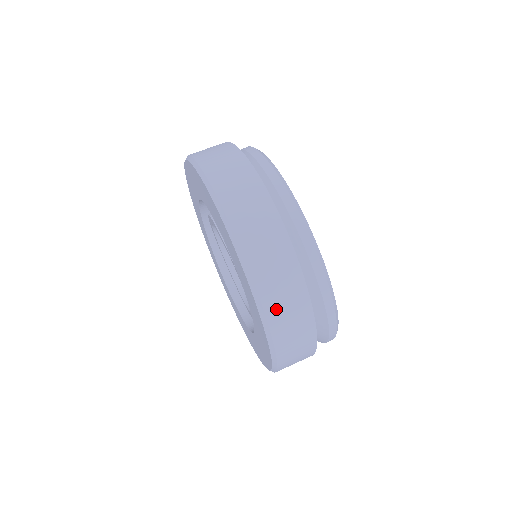
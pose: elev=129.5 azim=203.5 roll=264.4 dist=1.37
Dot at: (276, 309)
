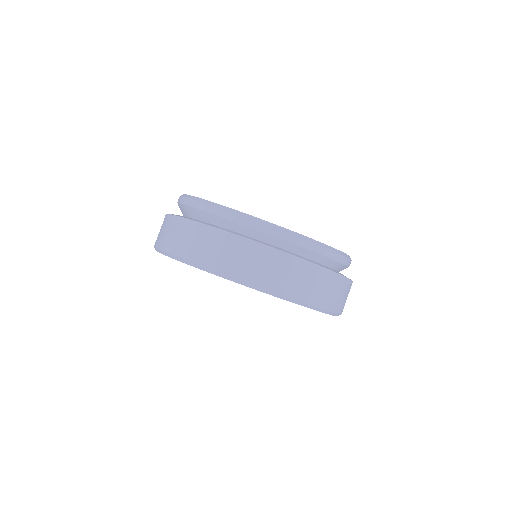
Dot at: (341, 305)
